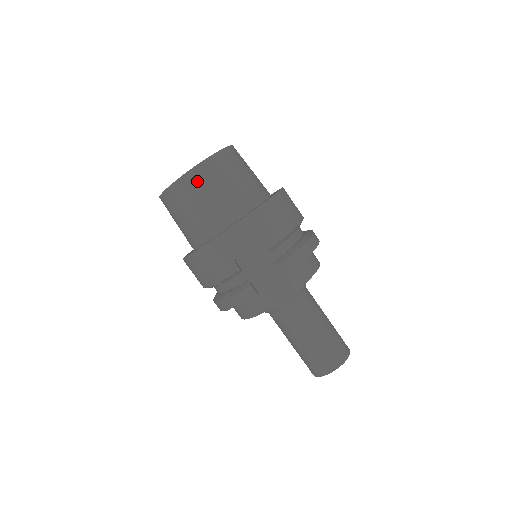
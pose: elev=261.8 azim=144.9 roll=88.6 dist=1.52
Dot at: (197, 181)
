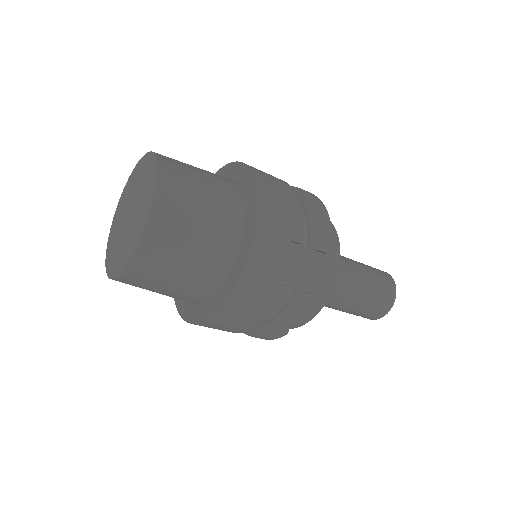
Dot at: (166, 227)
